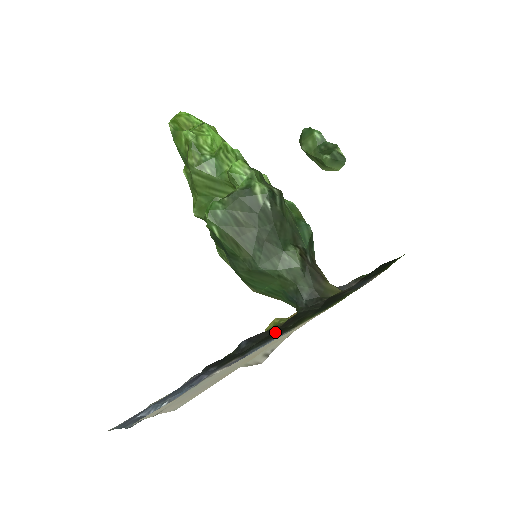
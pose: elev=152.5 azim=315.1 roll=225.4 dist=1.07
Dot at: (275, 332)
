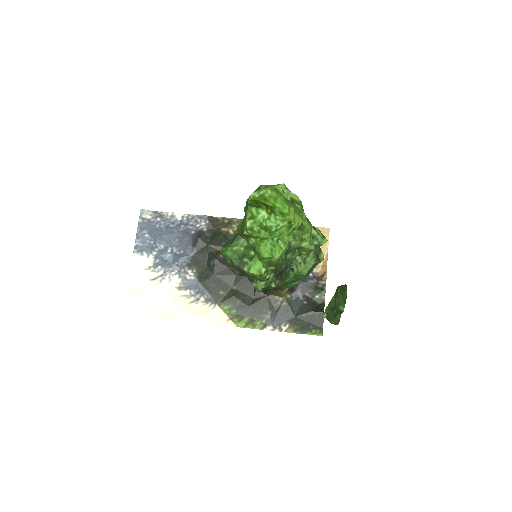
Dot at: (227, 279)
